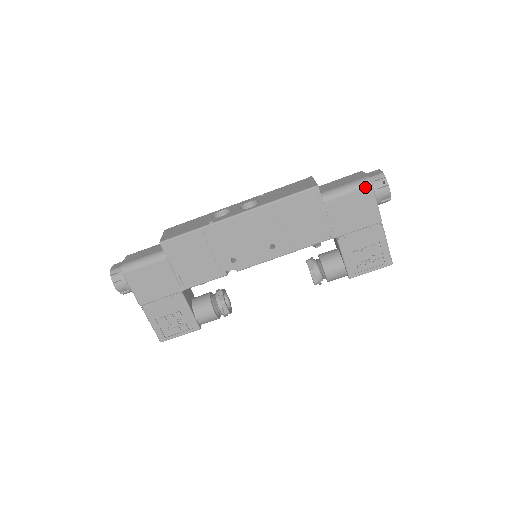
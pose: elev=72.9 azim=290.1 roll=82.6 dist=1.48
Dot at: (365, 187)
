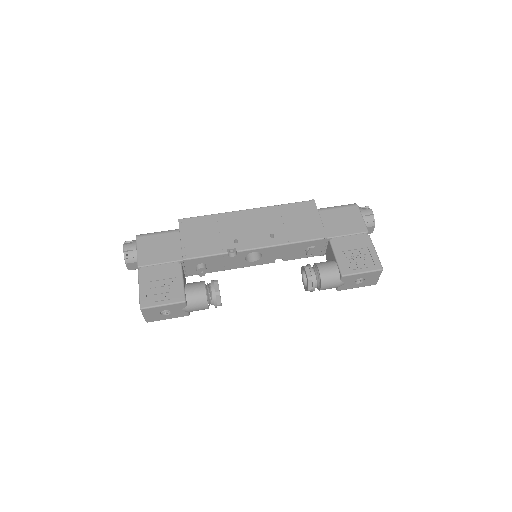
Dot at: (352, 206)
